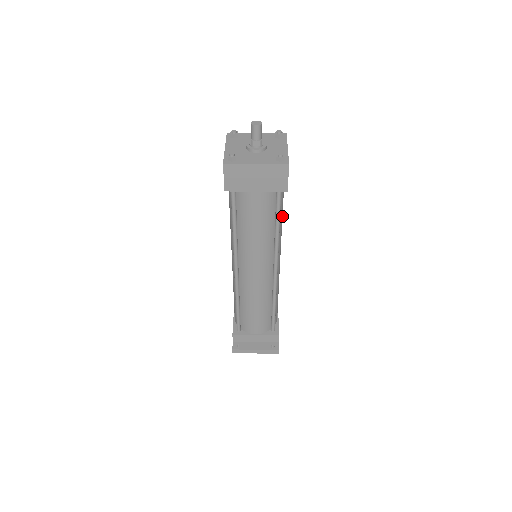
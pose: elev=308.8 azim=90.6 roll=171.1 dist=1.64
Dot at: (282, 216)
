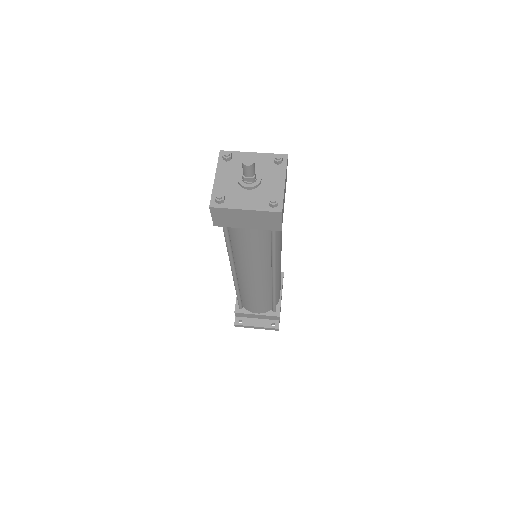
Dot at: (281, 233)
